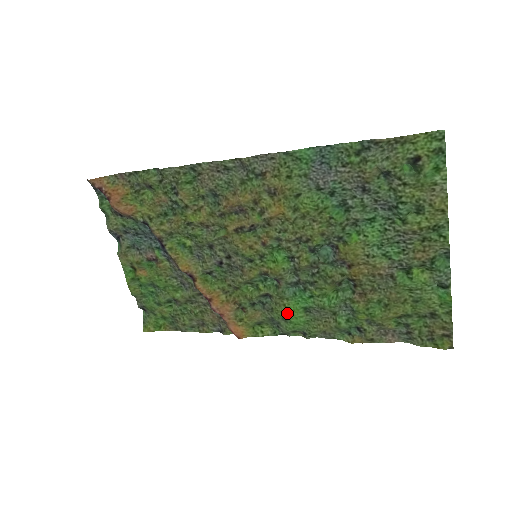
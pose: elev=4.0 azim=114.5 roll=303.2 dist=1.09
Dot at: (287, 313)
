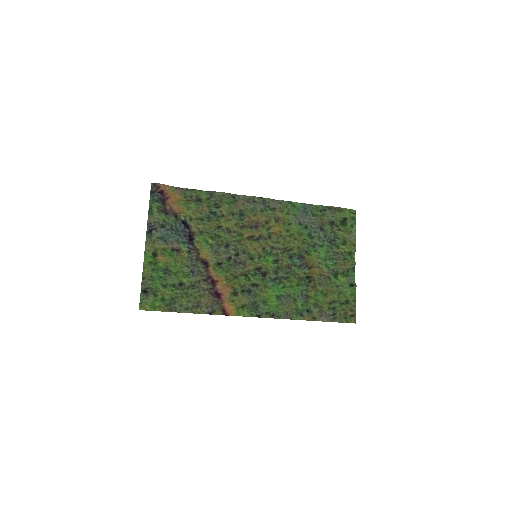
Dot at: (267, 297)
